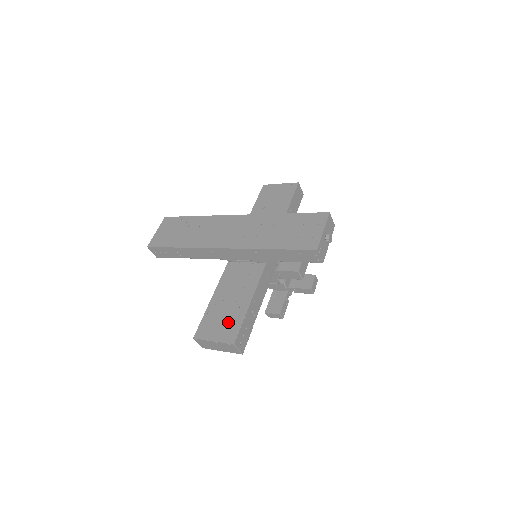
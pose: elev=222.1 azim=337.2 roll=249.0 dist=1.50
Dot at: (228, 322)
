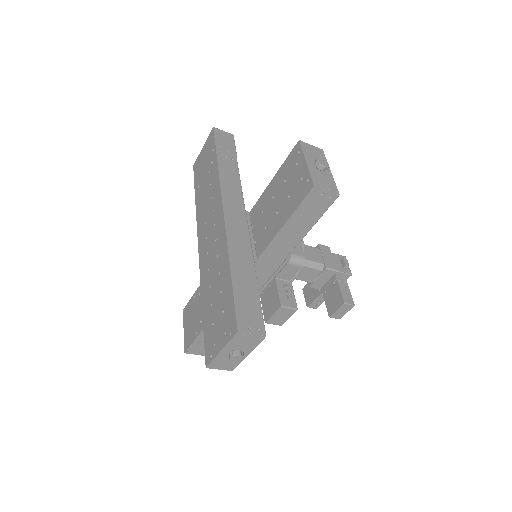
Dot at: (192, 326)
